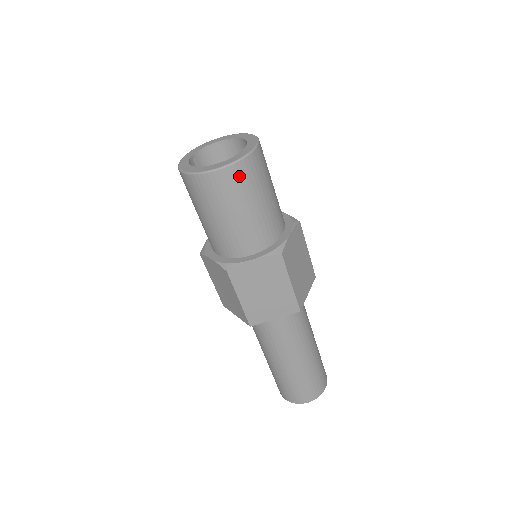
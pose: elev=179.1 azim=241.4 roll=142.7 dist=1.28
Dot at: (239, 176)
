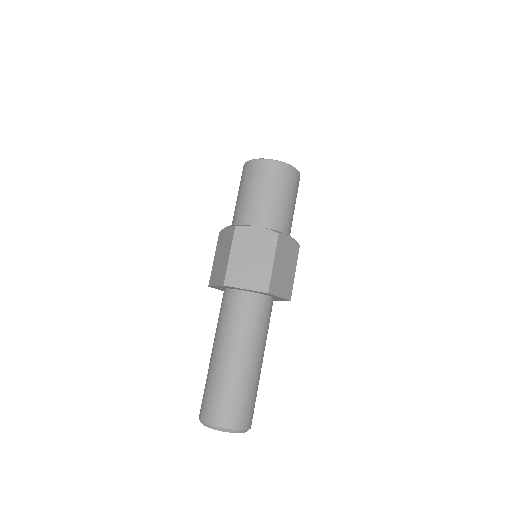
Dot at: (279, 171)
